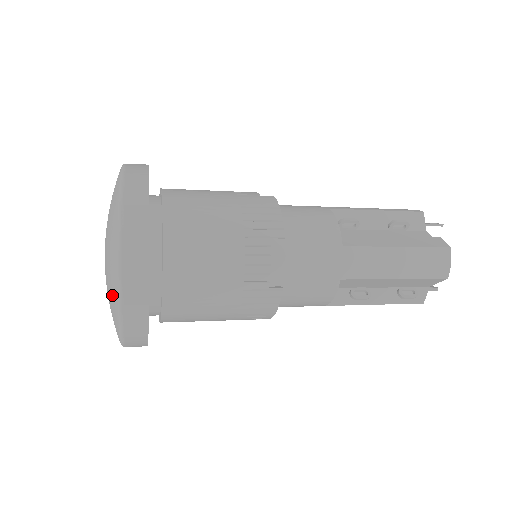
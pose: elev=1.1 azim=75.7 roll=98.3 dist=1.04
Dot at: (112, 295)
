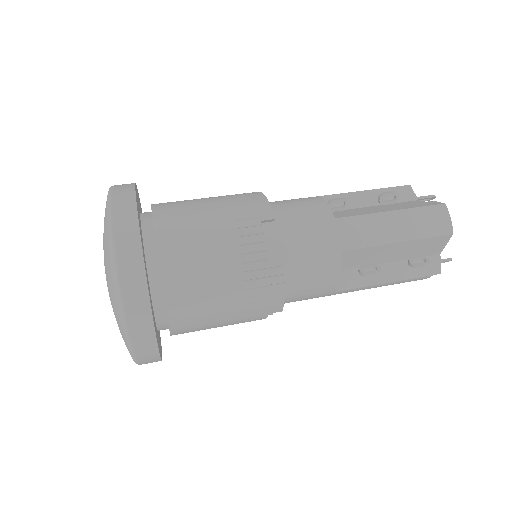
Dot at: (113, 294)
